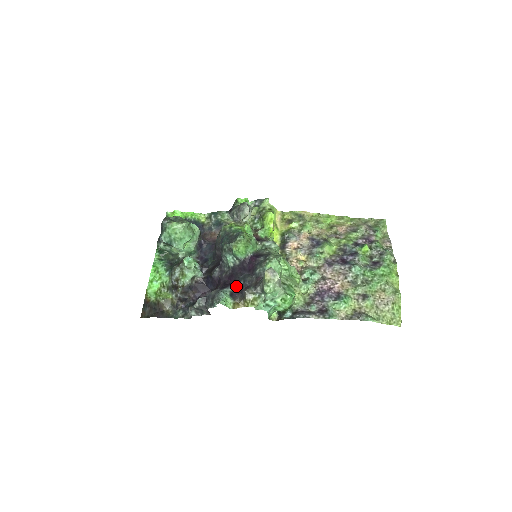
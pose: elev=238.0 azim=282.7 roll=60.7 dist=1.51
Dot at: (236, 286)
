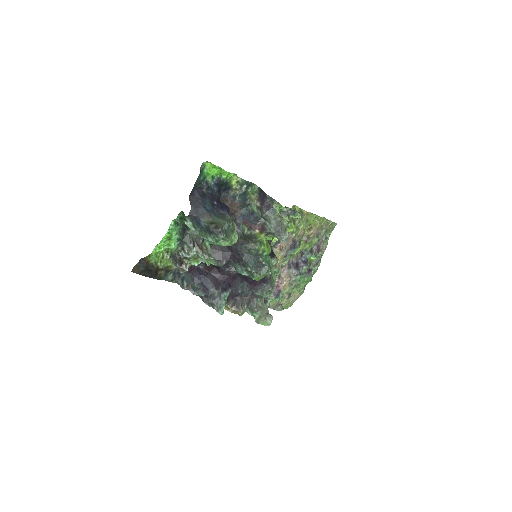
Dot at: (234, 291)
